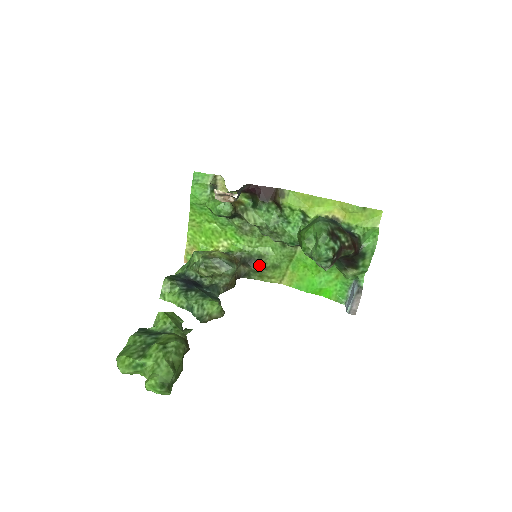
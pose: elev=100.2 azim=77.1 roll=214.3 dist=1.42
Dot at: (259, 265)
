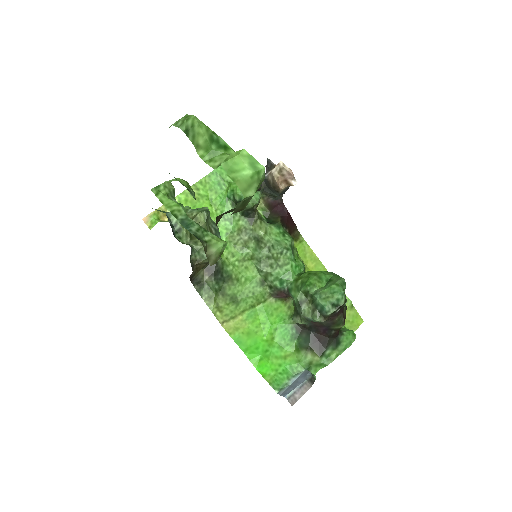
Dot at: (221, 284)
